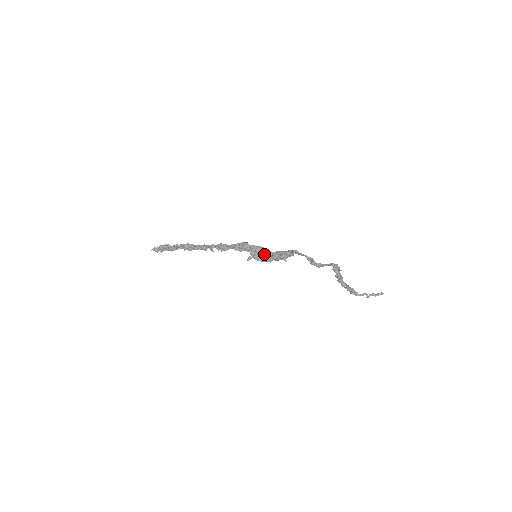
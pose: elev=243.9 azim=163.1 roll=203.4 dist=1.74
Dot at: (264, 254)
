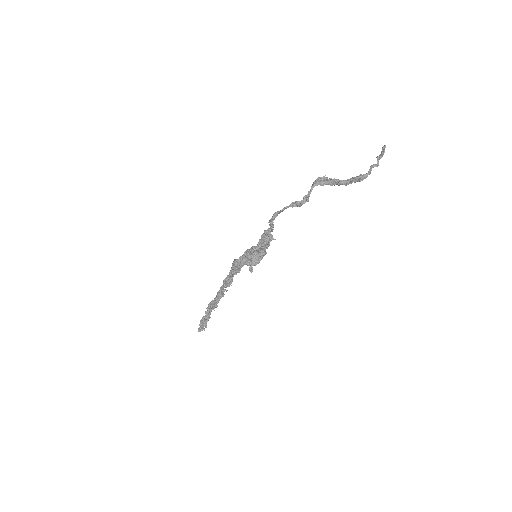
Dot at: (255, 254)
